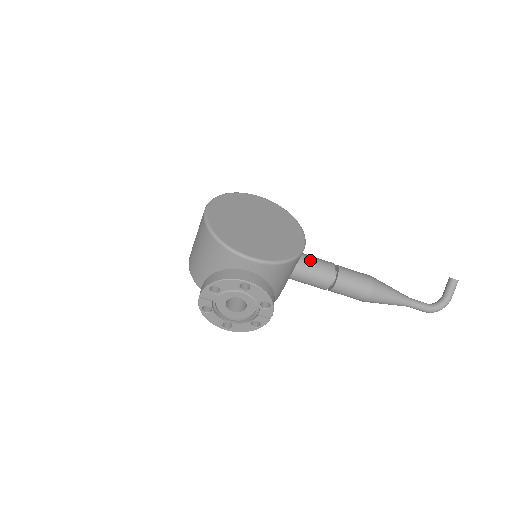
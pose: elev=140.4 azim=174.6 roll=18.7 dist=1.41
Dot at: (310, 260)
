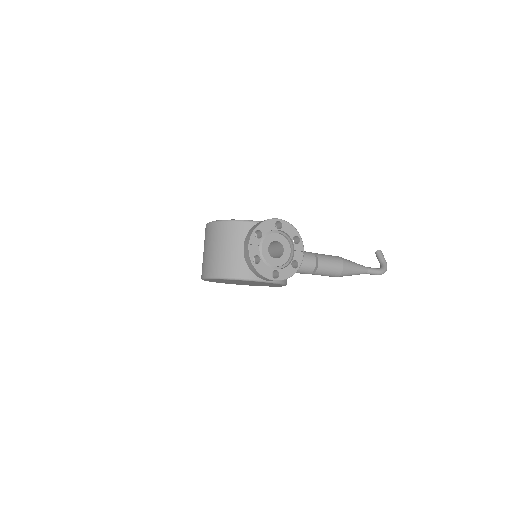
Dot at: occluded
